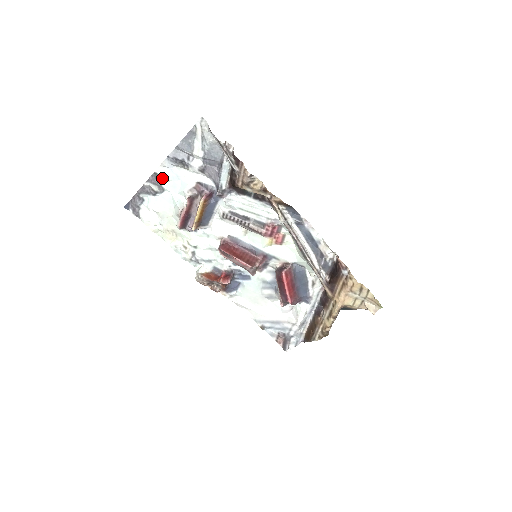
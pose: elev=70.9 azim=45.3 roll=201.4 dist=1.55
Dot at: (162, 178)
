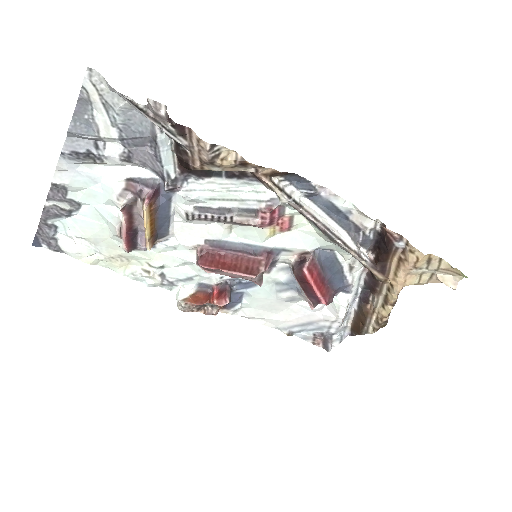
Dot at: (68, 188)
